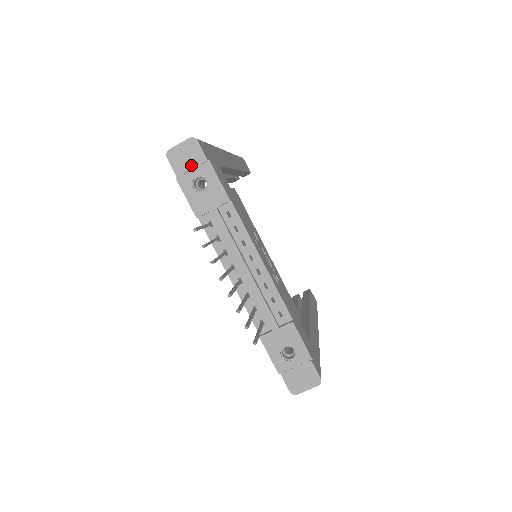
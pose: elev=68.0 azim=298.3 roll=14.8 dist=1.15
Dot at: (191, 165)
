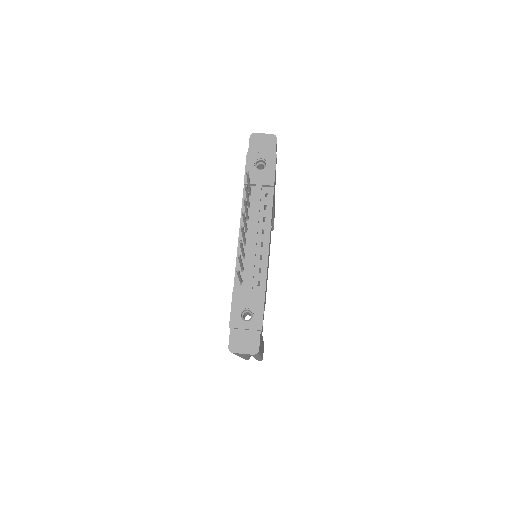
Dot at: (263, 150)
